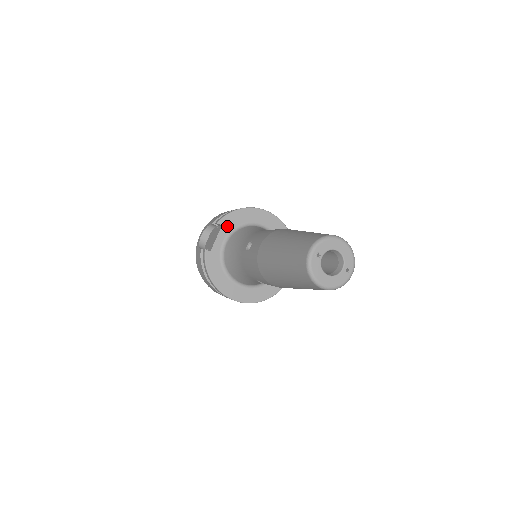
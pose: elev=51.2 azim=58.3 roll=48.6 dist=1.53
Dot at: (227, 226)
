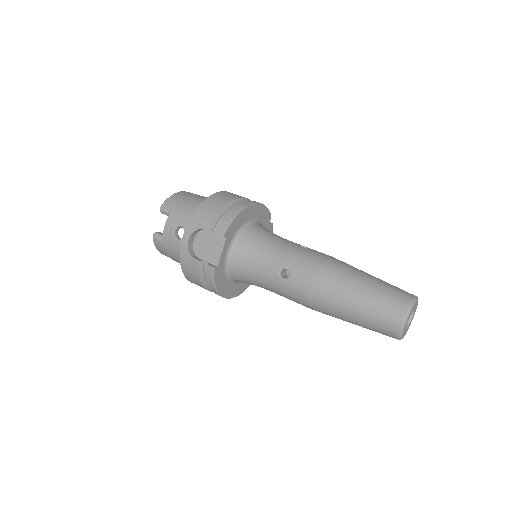
Dot at: (230, 235)
